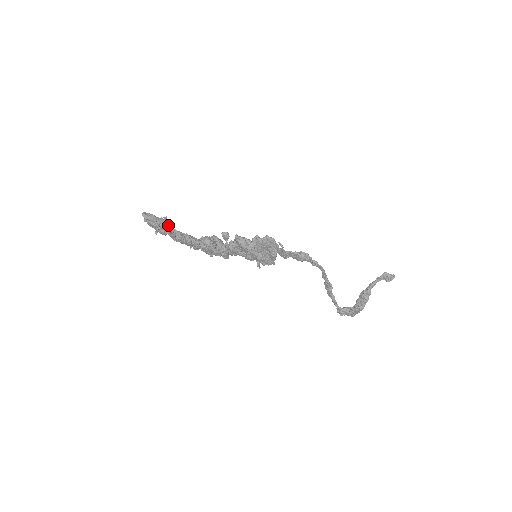
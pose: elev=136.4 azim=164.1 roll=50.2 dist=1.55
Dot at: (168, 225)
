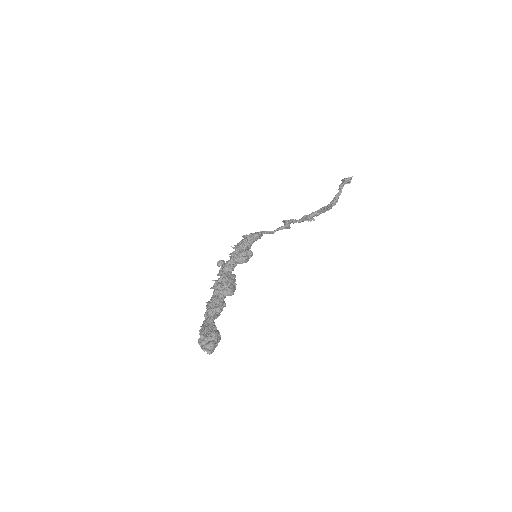
Dot at: (212, 326)
